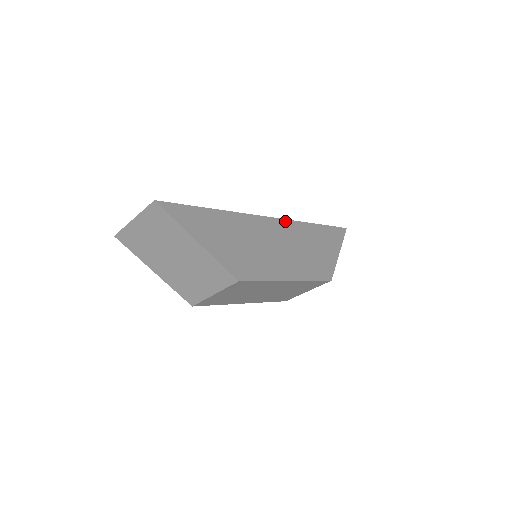
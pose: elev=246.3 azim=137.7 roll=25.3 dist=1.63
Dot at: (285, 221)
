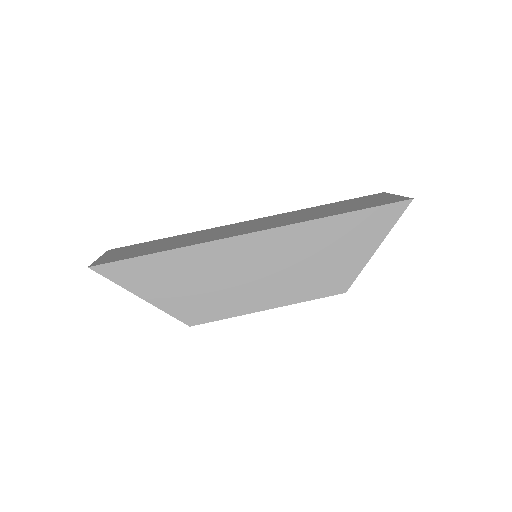
Dot at: (277, 230)
